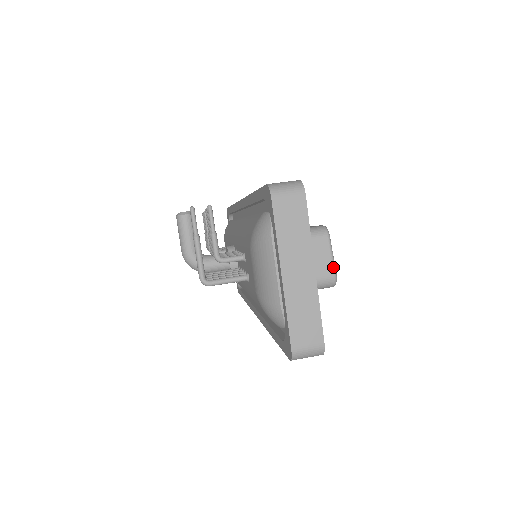
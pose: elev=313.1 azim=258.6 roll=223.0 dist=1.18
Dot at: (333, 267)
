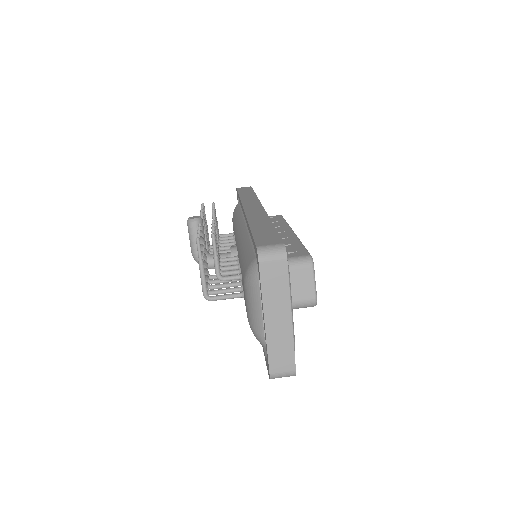
Dot at: (314, 293)
